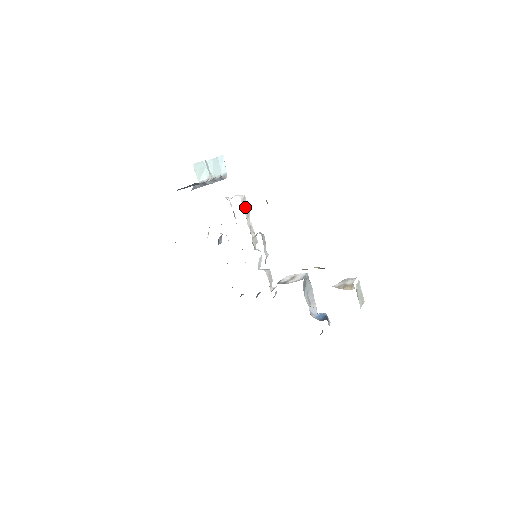
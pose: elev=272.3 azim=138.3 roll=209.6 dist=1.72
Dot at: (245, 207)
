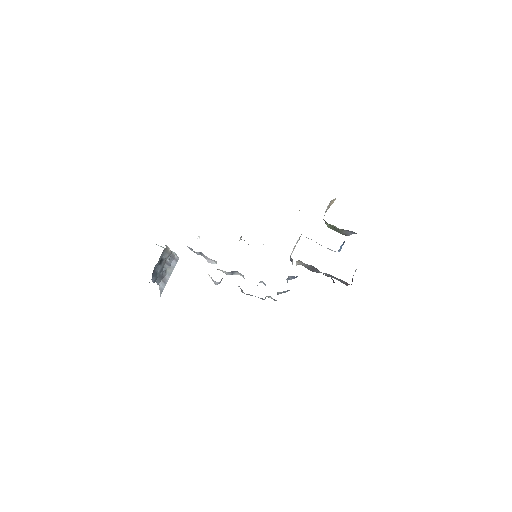
Dot at: occluded
